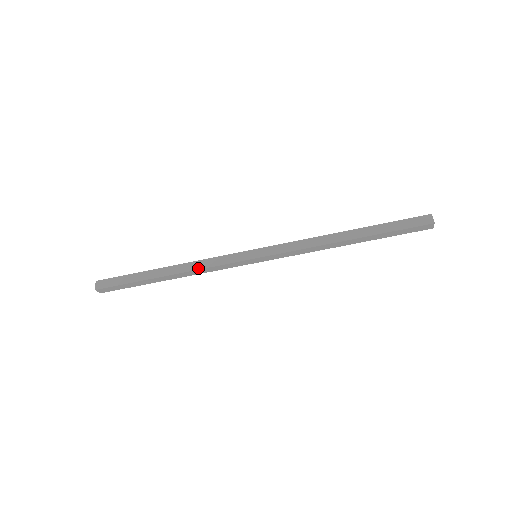
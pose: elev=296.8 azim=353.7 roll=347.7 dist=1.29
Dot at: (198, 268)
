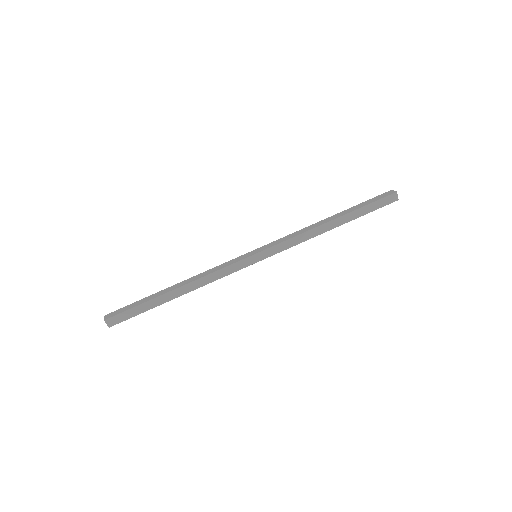
Dot at: (204, 275)
